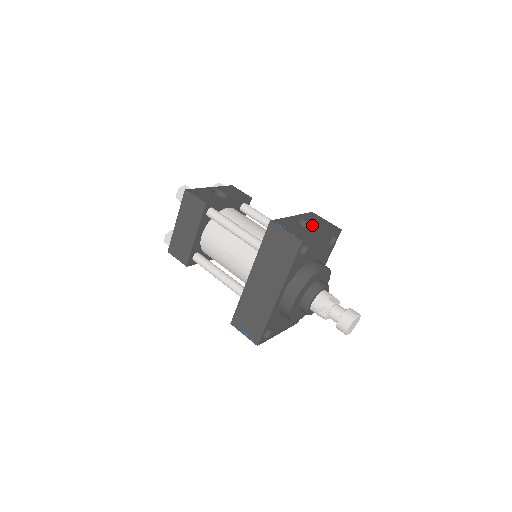
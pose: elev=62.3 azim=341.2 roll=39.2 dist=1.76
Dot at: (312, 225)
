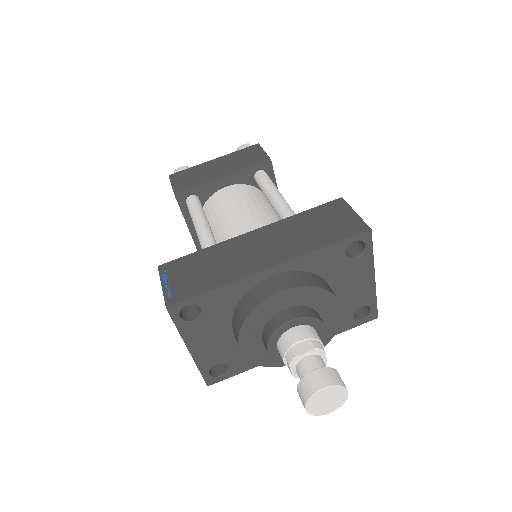
Dot at: occluded
